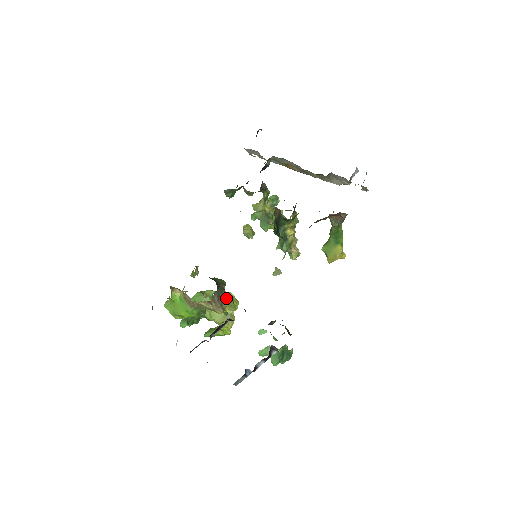
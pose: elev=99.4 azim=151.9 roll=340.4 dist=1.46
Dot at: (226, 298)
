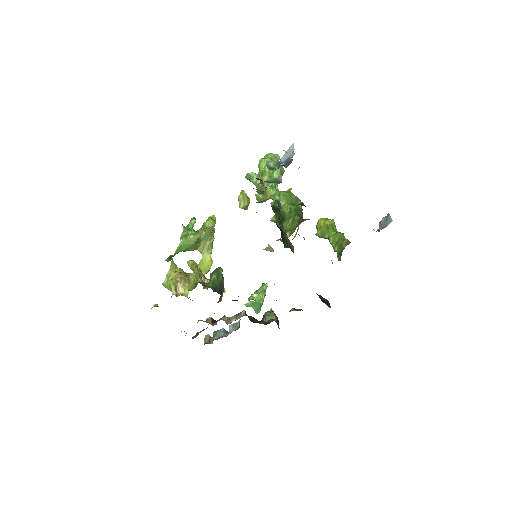
Dot at: (208, 231)
